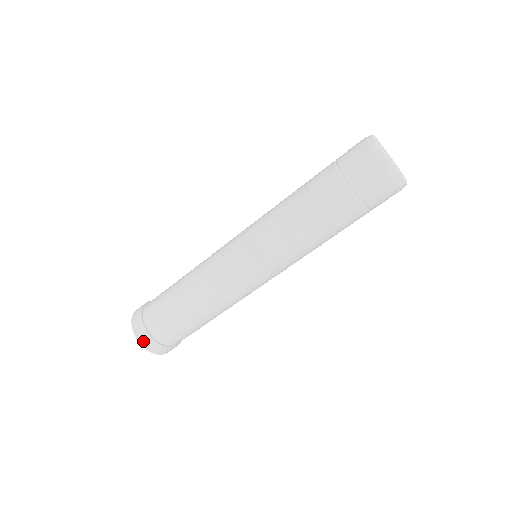
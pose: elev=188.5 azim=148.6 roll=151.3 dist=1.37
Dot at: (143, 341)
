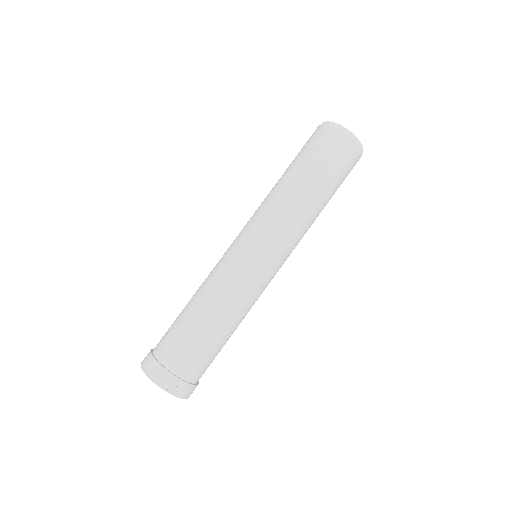
Dot at: (183, 394)
